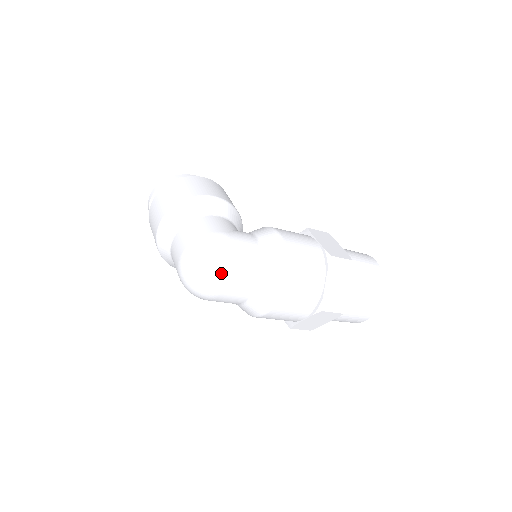
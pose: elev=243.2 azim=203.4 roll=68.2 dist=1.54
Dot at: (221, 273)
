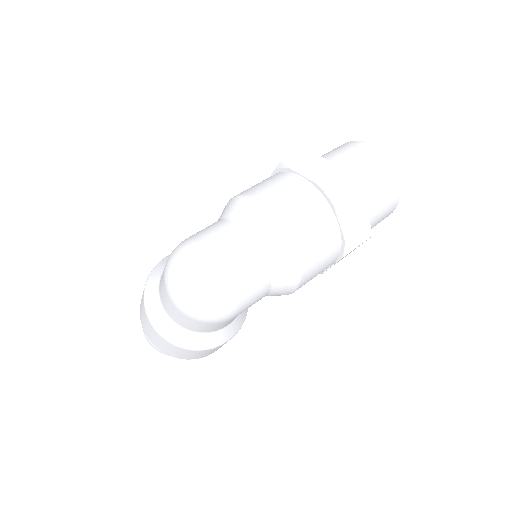
Dot at: (202, 256)
